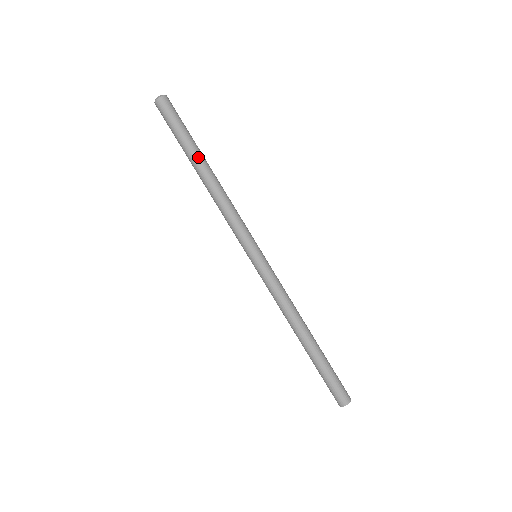
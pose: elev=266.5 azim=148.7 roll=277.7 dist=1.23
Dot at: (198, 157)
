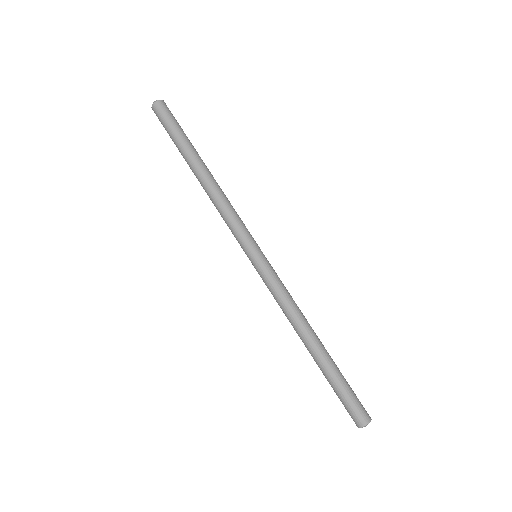
Dot at: (192, 157)
